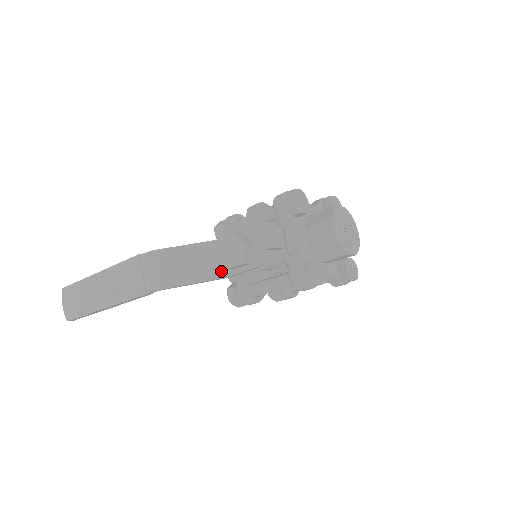
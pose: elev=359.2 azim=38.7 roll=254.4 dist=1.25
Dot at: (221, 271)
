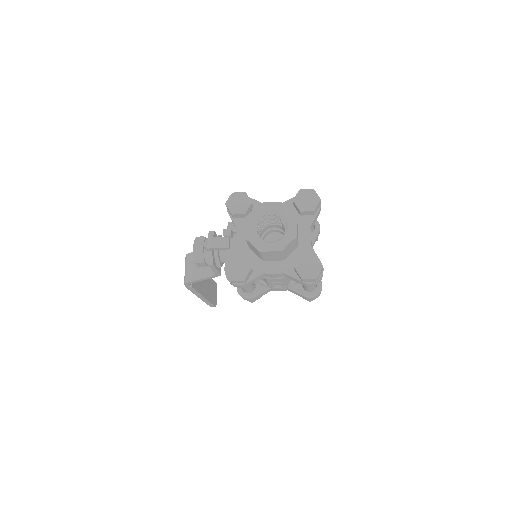
Dot at: occluded
